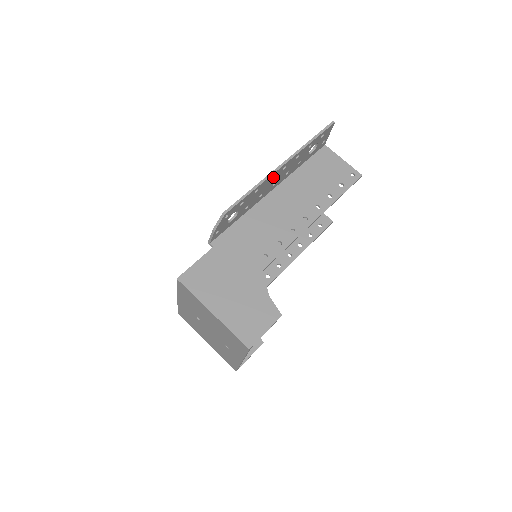
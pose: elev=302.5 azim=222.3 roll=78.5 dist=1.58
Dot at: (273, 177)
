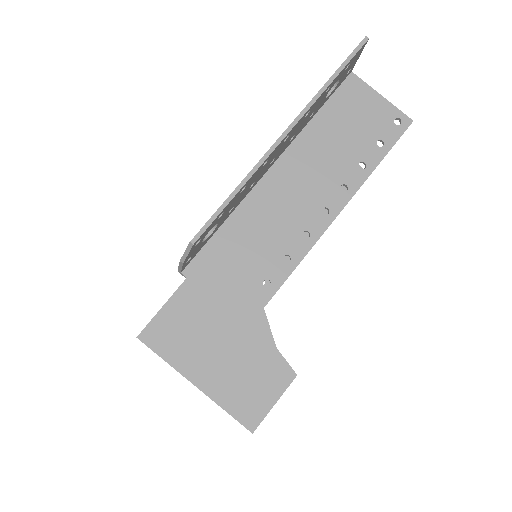
Dot at: (269, 158)
